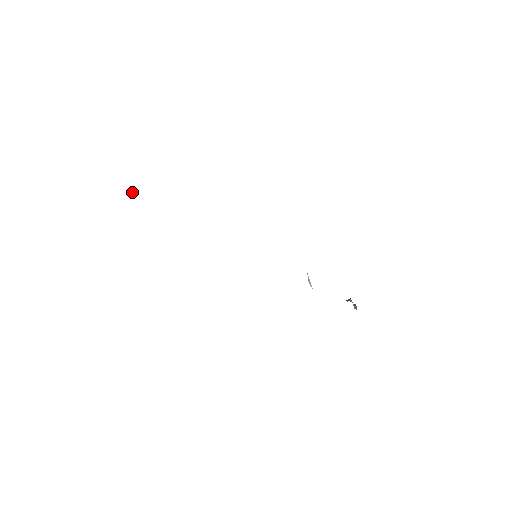
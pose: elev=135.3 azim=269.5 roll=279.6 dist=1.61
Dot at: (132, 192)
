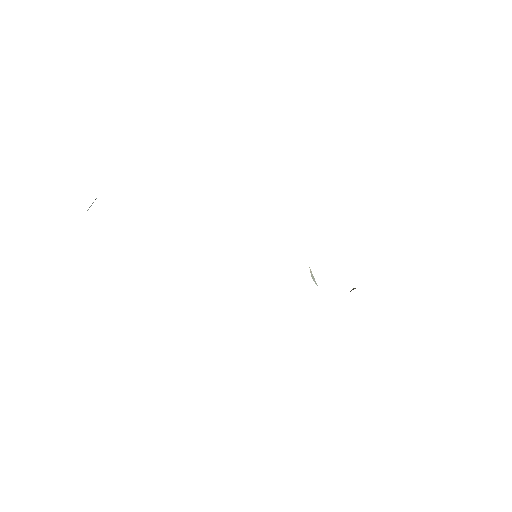
Dot at: occluded
